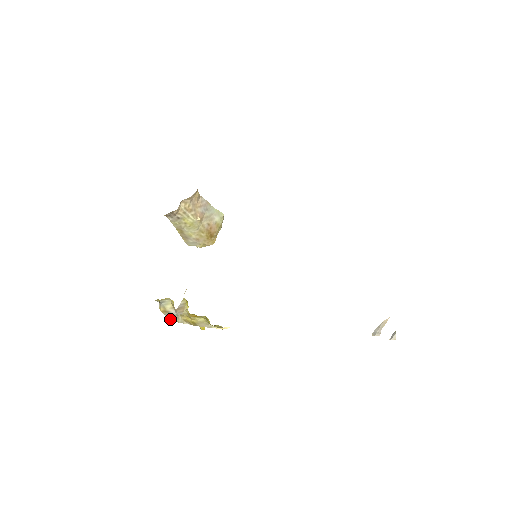
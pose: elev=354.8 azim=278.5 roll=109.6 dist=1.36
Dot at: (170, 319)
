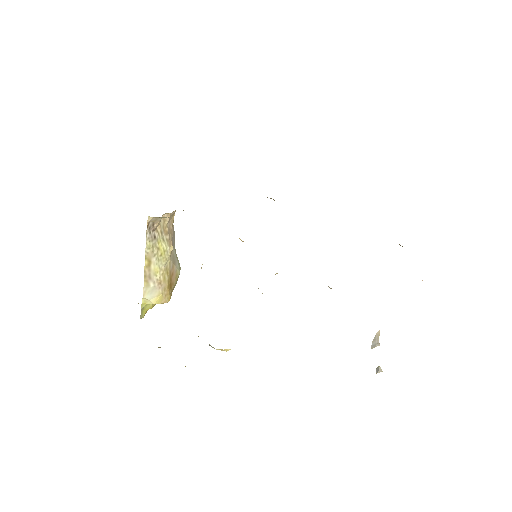
Dot at: occluded
